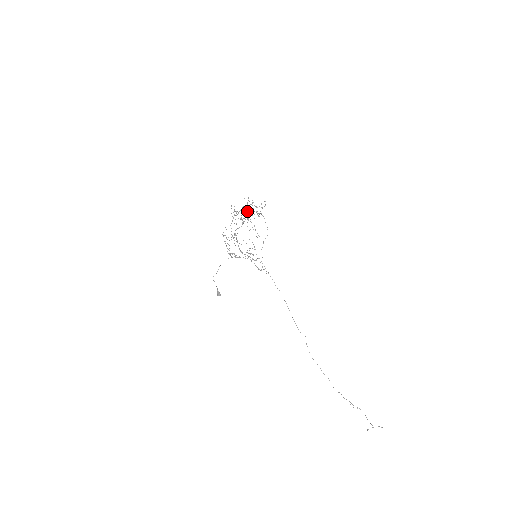
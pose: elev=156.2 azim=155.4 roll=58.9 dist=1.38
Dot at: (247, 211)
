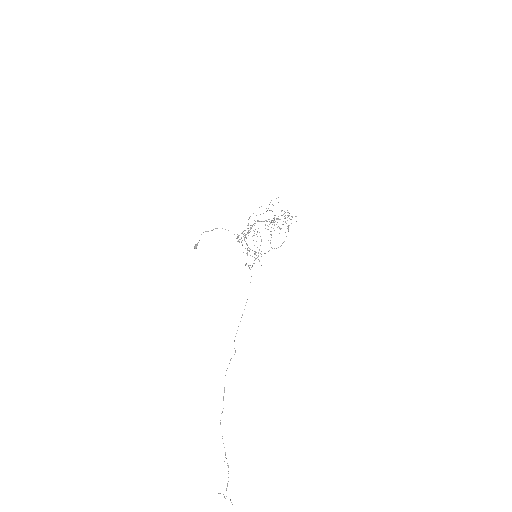
Dot at: occluded
